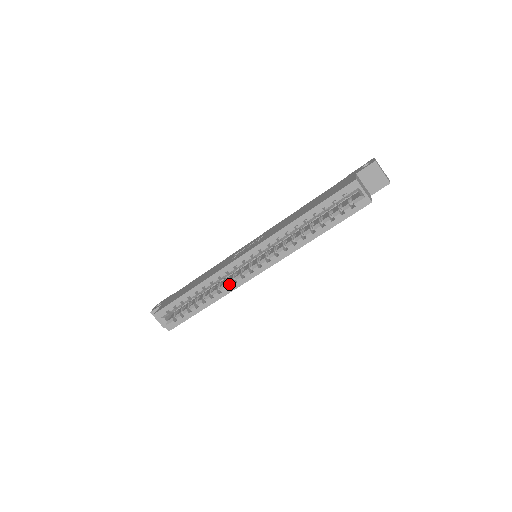
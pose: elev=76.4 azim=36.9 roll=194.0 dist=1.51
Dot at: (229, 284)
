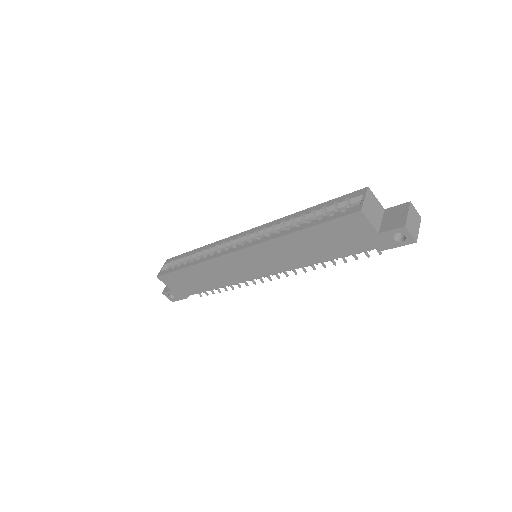
Dot at: (215, 253)
